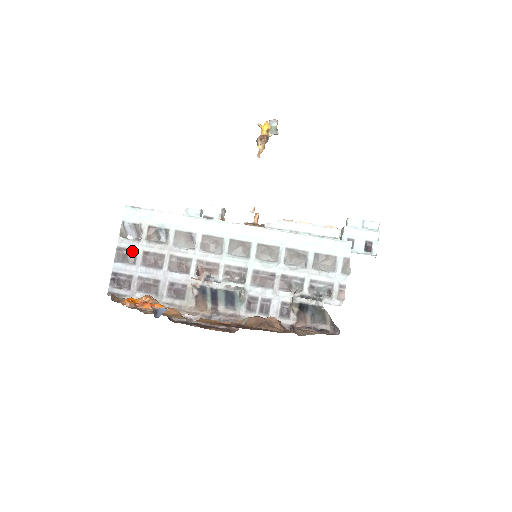
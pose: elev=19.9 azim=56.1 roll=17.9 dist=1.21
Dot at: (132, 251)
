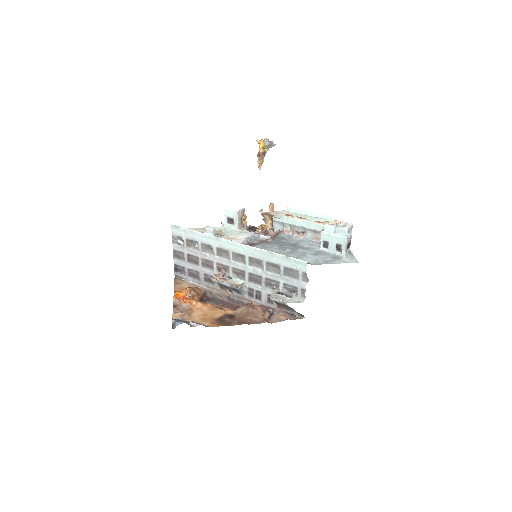
Dot at: (181, 253)
